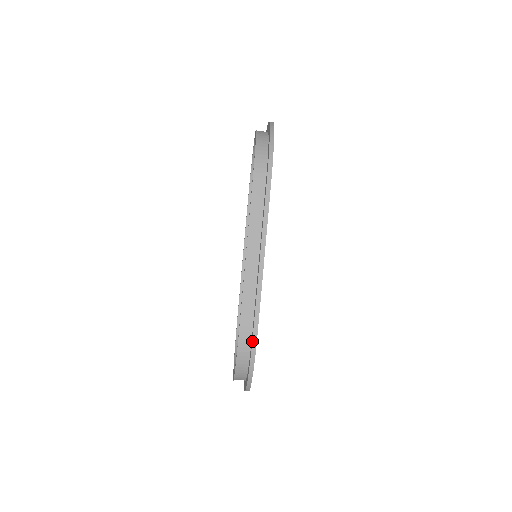
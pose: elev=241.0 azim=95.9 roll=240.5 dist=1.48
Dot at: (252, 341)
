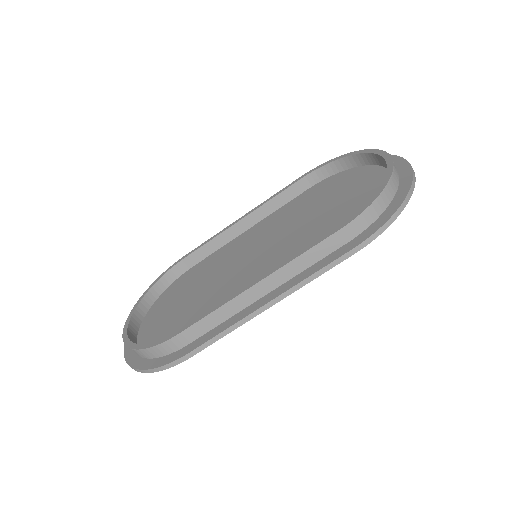
Dot at: (178, 359)
